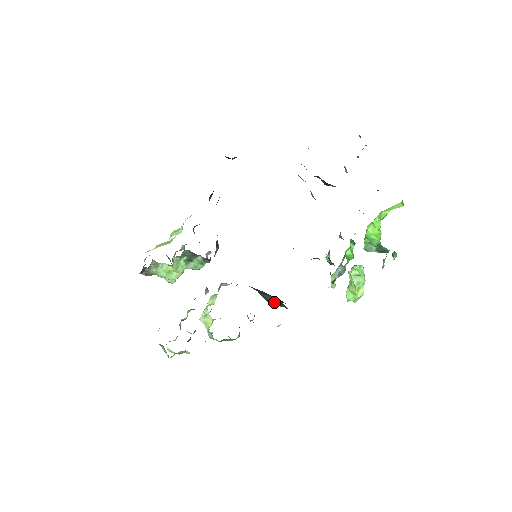
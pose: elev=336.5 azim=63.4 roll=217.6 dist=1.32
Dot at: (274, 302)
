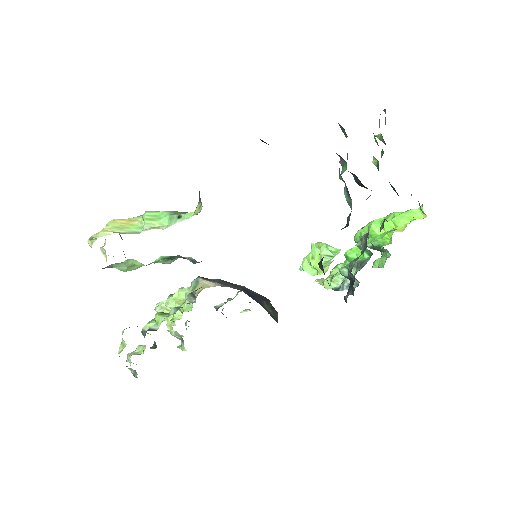
Dot at: (273, 313)
